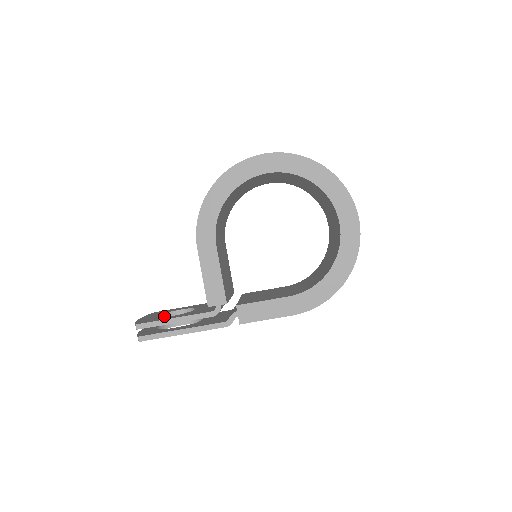
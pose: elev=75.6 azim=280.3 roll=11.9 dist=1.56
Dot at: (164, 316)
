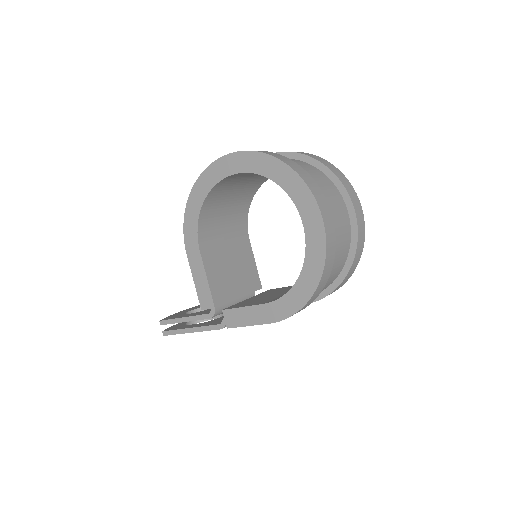
Dot at: (197, 311)
